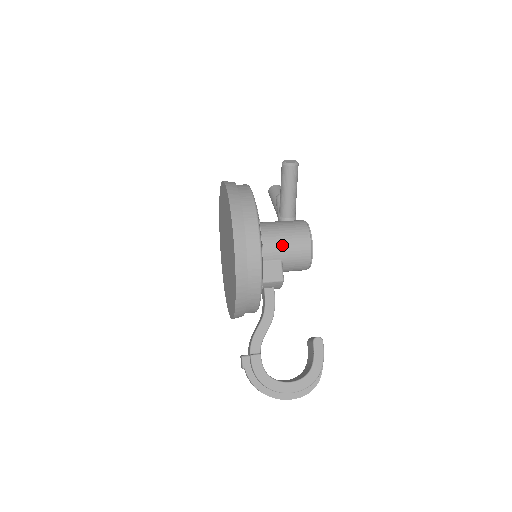
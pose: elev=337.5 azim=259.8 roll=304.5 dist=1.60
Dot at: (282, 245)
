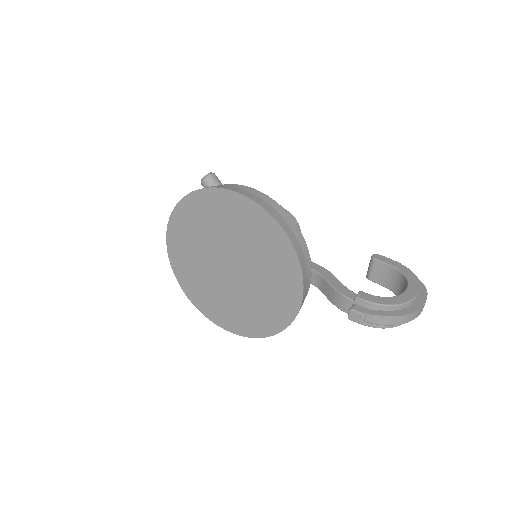
Dot at: occluded
